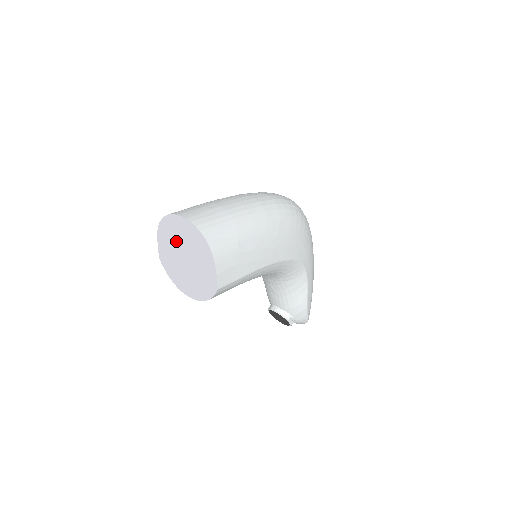
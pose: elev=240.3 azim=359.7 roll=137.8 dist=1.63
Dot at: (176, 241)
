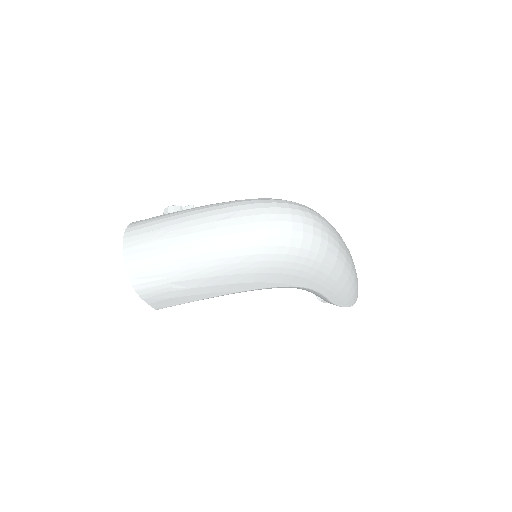
Dot at: occluded
